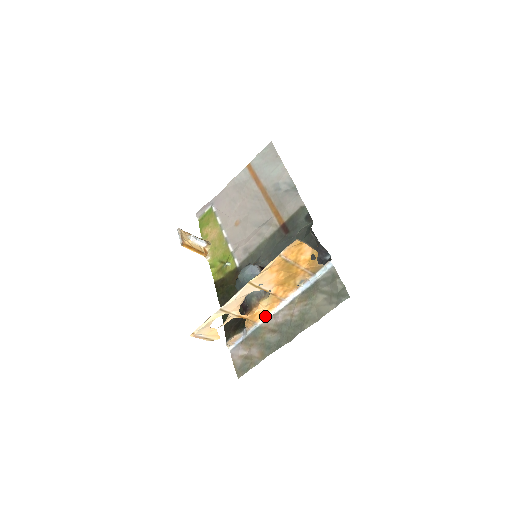
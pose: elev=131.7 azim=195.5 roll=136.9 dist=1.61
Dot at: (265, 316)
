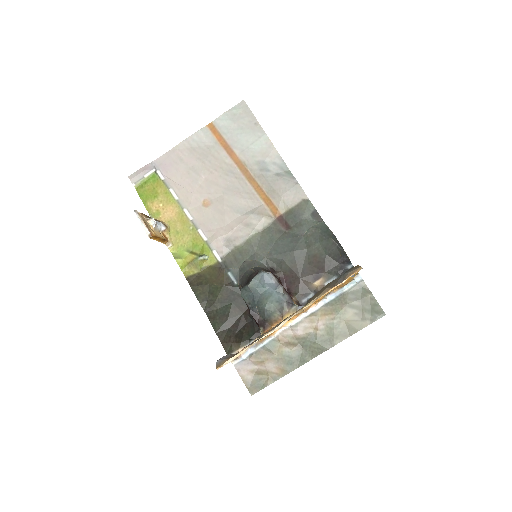
Dot at: (280, 328)
